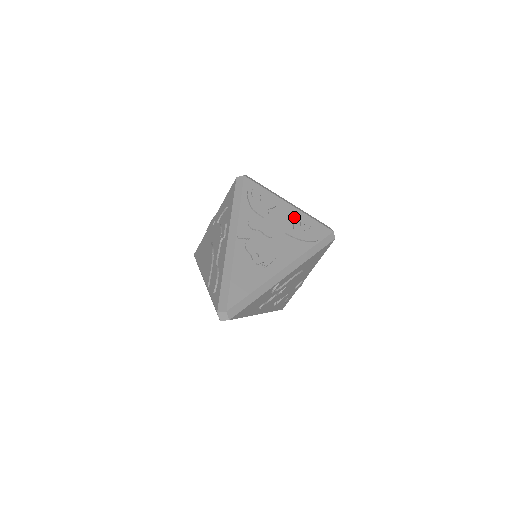
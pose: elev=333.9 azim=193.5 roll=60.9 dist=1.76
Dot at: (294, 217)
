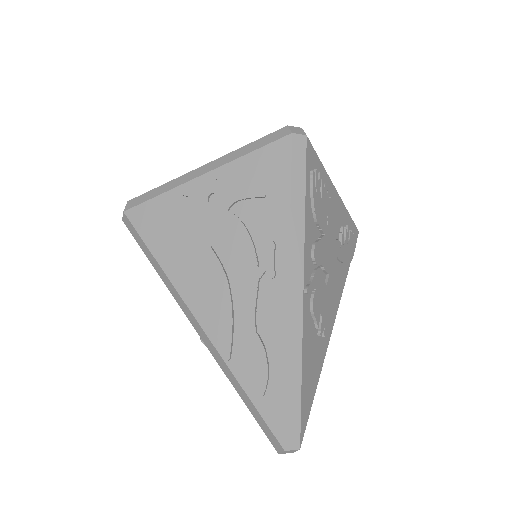
Dot at: (340, 219)
